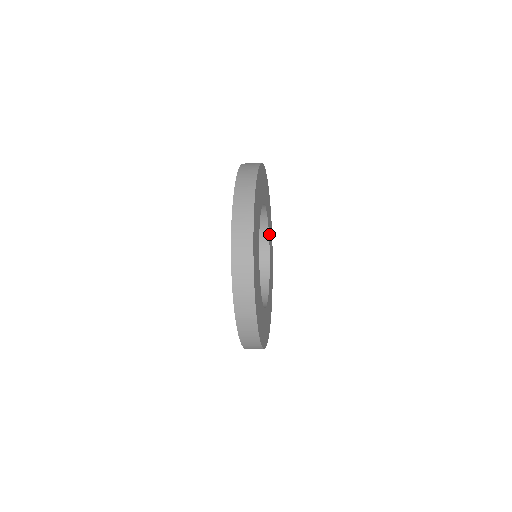
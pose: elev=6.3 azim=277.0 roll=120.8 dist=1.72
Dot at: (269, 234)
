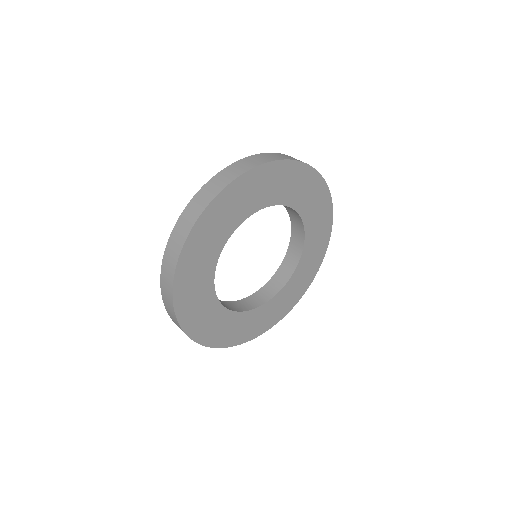
Dot at: (263, 202)
